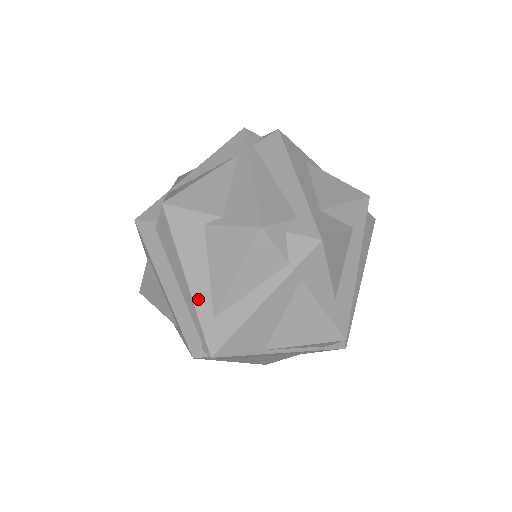
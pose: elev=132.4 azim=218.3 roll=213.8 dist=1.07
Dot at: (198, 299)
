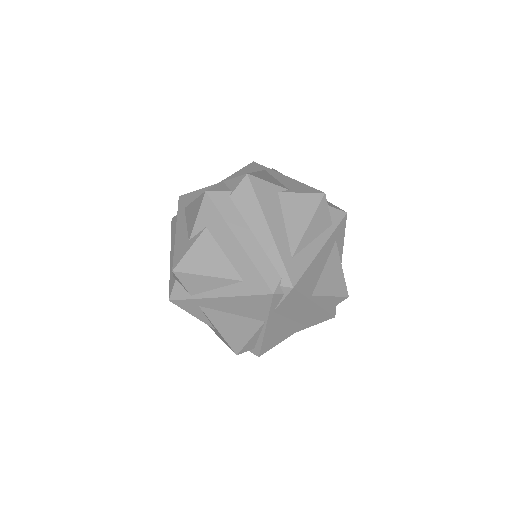
Dot at: (279, 243)
